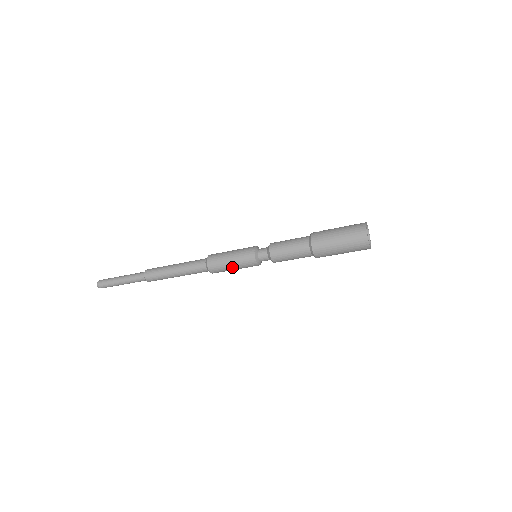
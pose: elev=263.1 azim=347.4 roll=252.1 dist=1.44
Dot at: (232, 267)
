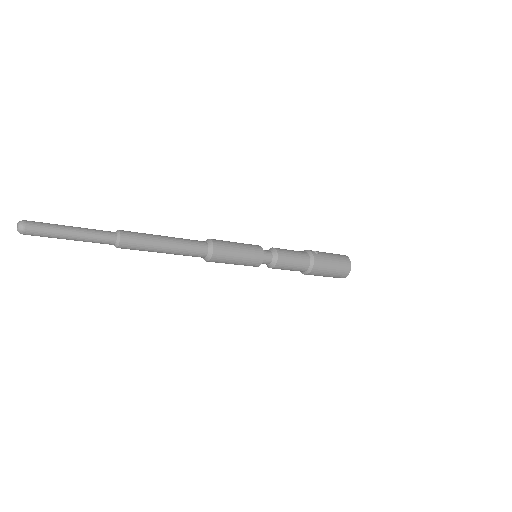
Dot at: (234, 263)
